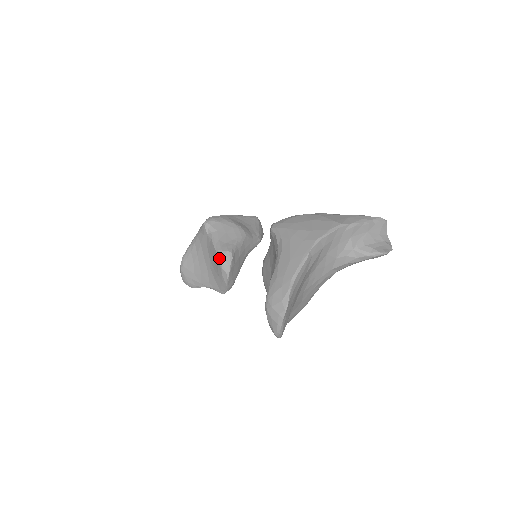
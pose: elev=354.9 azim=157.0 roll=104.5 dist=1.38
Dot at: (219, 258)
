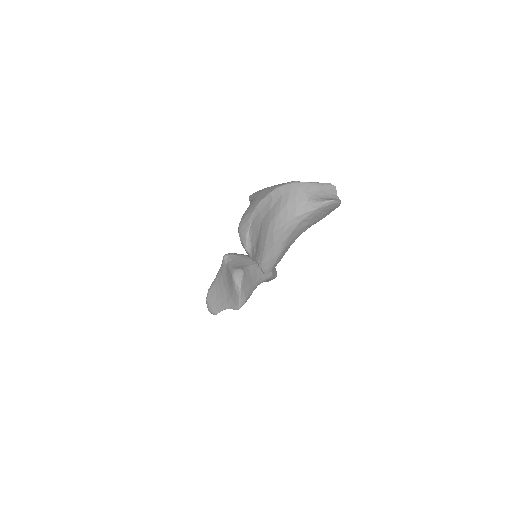
Dot at: (233, 275)
